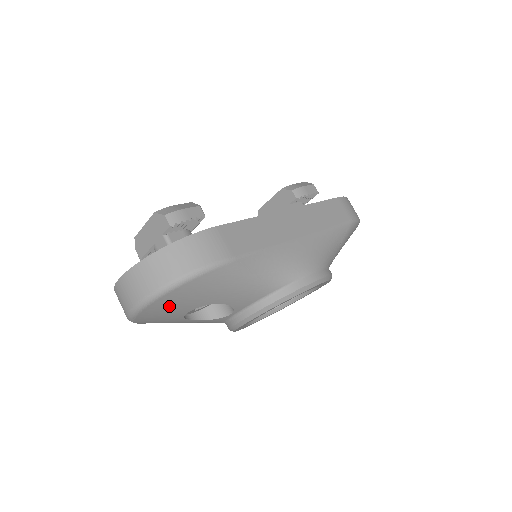
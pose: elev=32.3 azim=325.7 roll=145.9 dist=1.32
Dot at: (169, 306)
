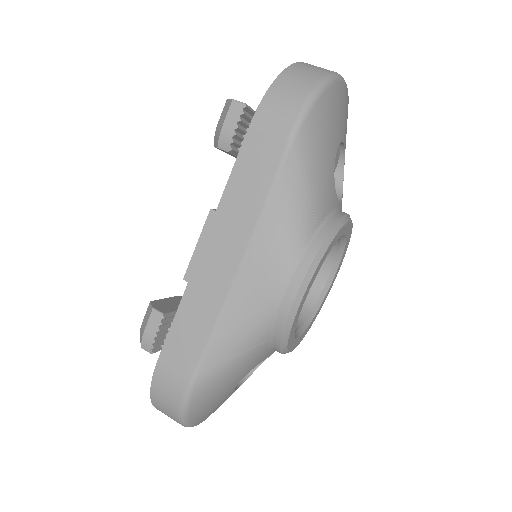
Dot at: (212, 410)
